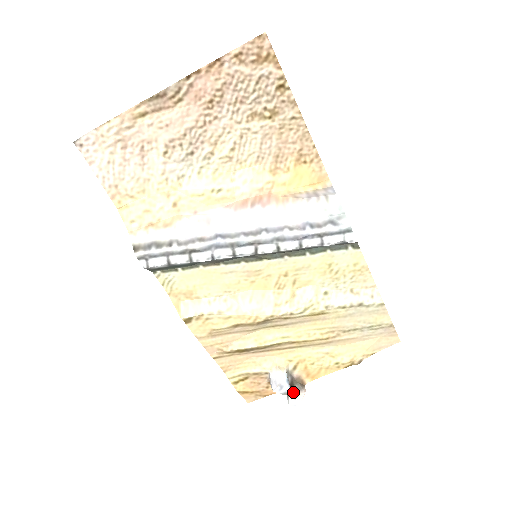
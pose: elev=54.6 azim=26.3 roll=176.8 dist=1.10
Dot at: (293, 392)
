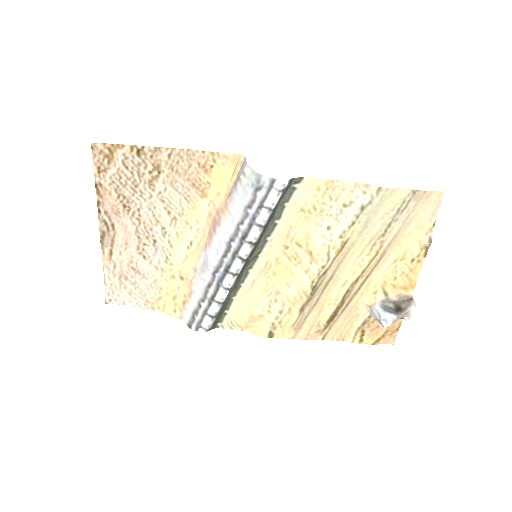
Dot at: (403, 313)
